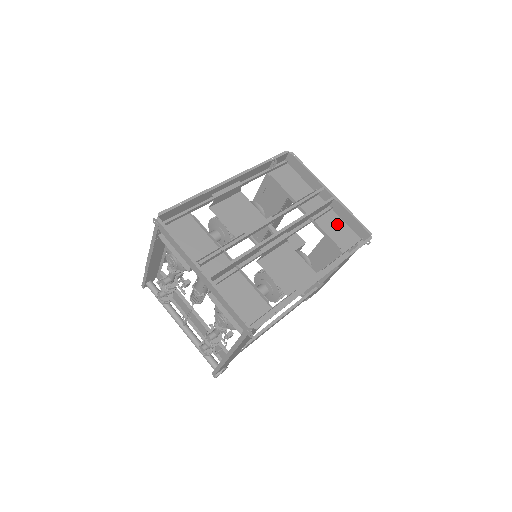
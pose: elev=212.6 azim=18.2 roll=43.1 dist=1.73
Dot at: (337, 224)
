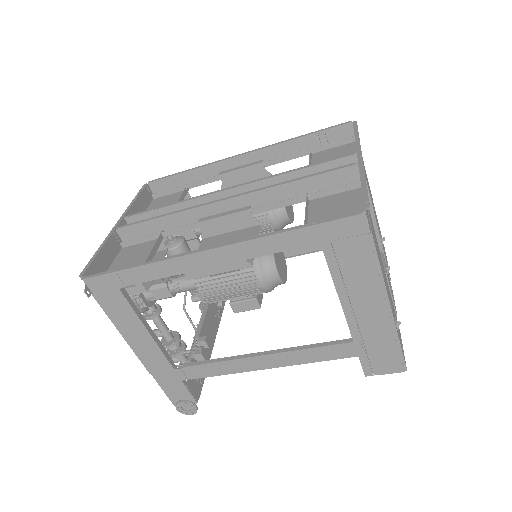
Dot at: (348, 205)
